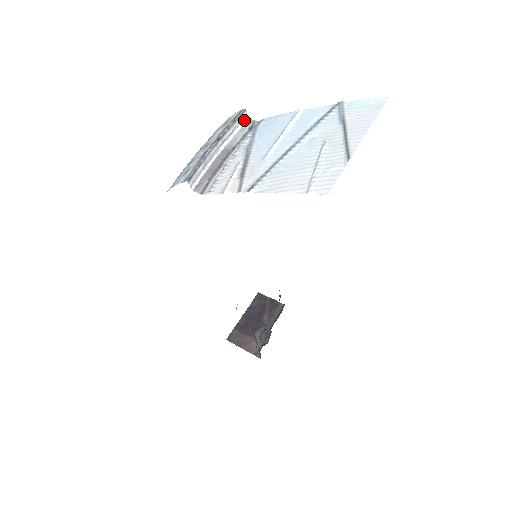
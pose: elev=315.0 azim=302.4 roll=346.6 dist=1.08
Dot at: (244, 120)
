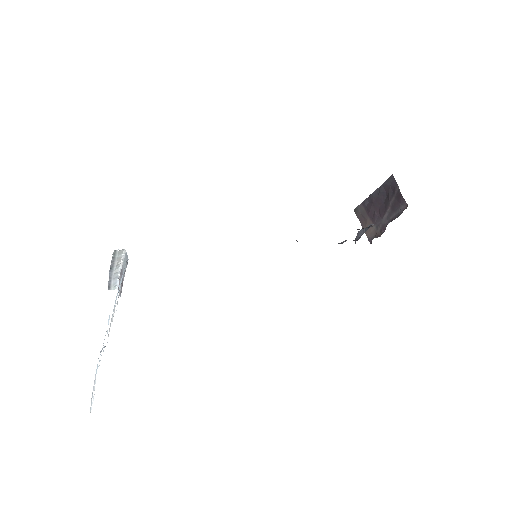
Dot at: (123, 251)
